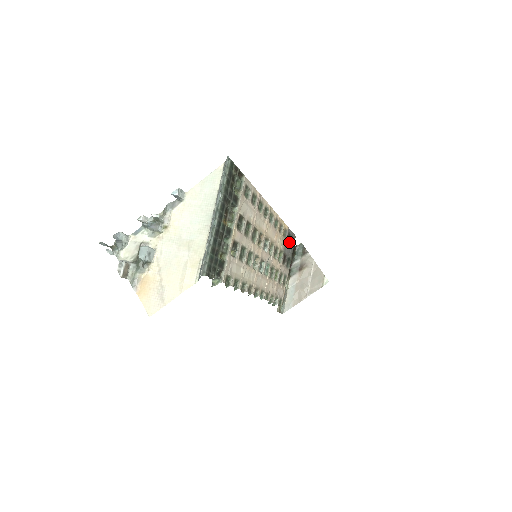
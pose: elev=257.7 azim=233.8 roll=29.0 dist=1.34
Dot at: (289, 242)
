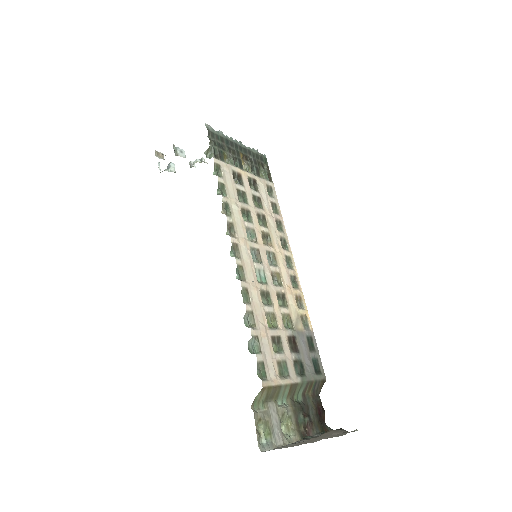
Dot at: (310, 352)
